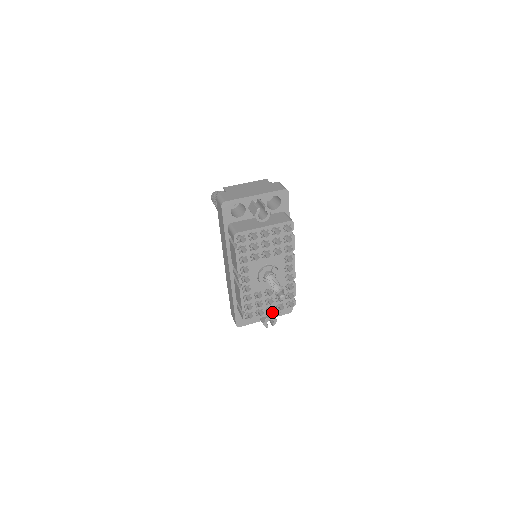
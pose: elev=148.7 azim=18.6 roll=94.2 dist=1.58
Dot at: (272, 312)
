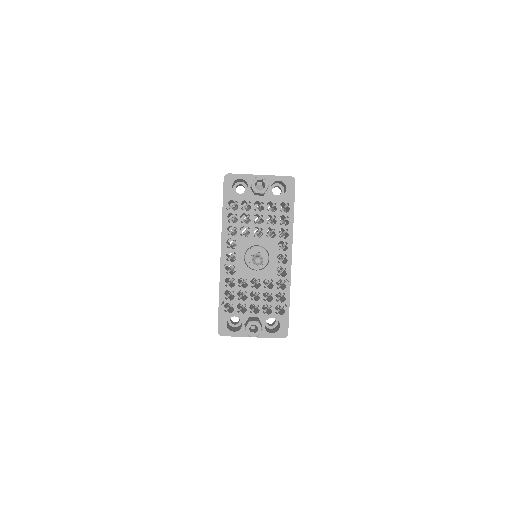
Dot at: (257, 313)
